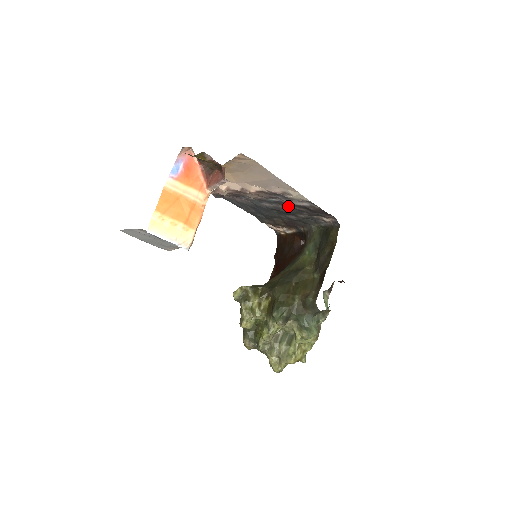
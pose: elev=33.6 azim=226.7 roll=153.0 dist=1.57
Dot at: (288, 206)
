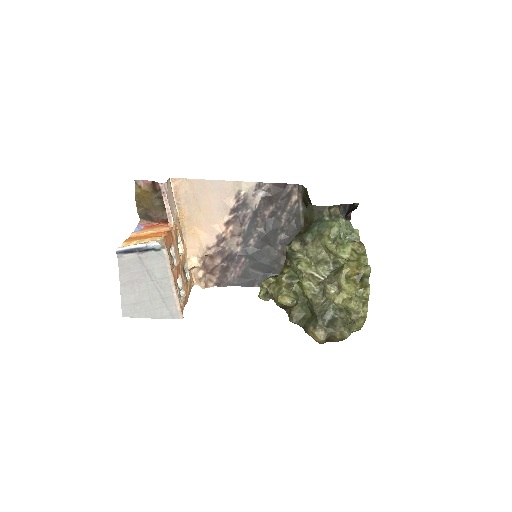
Dot at: (262, 221)
